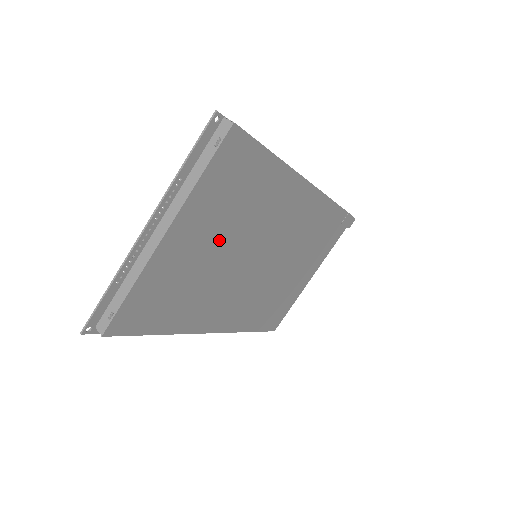
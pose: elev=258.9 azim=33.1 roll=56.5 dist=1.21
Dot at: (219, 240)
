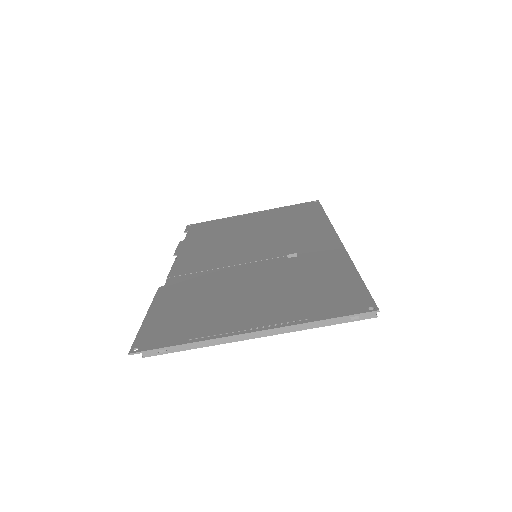
Dot at: occluded
